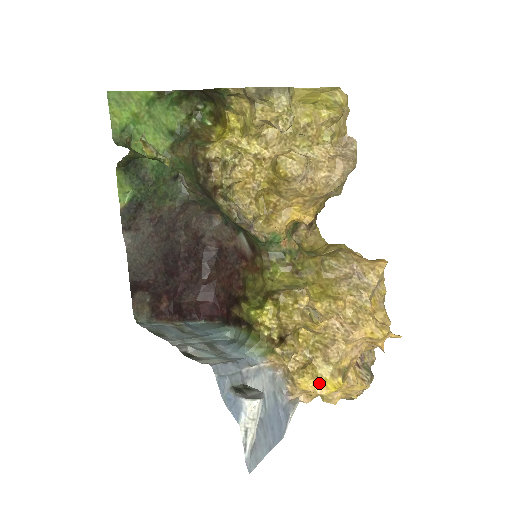
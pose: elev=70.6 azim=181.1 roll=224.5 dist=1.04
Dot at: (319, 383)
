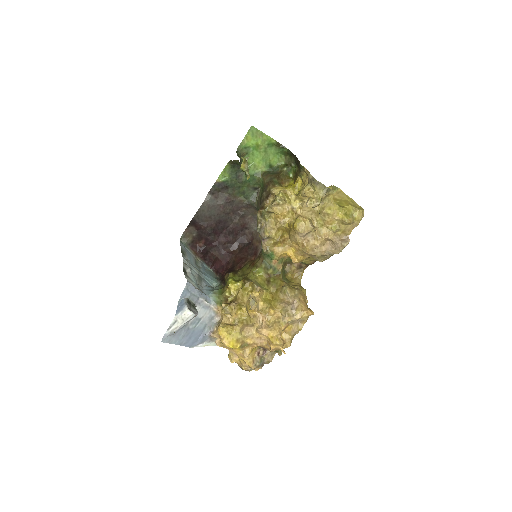
Dot at: (228, 337)
